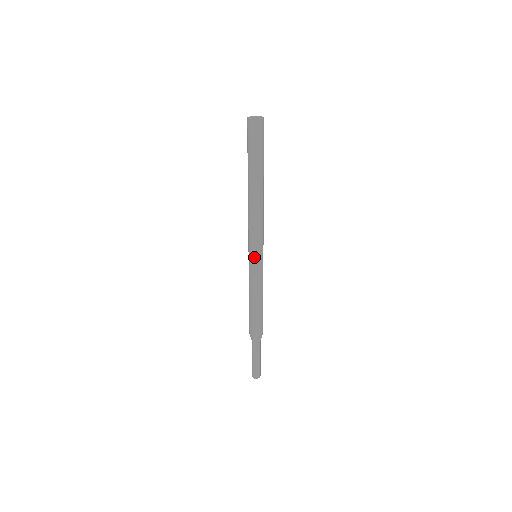
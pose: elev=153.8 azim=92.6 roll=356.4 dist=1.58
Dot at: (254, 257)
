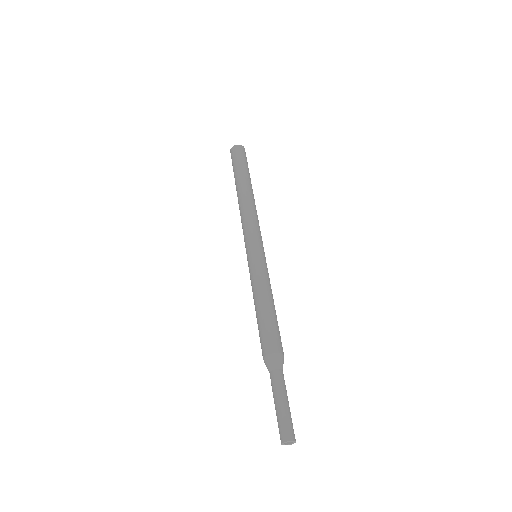
Dot at: (258, 249)
